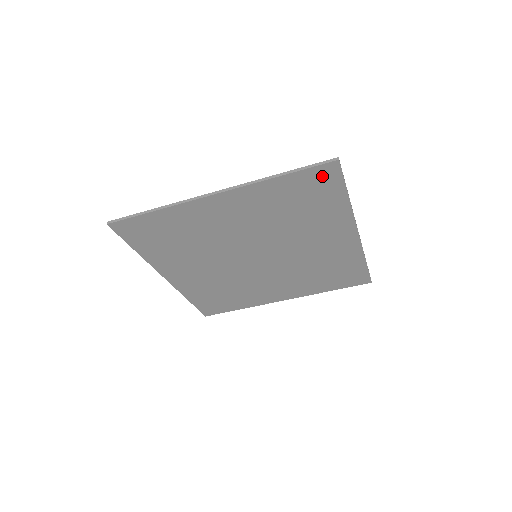
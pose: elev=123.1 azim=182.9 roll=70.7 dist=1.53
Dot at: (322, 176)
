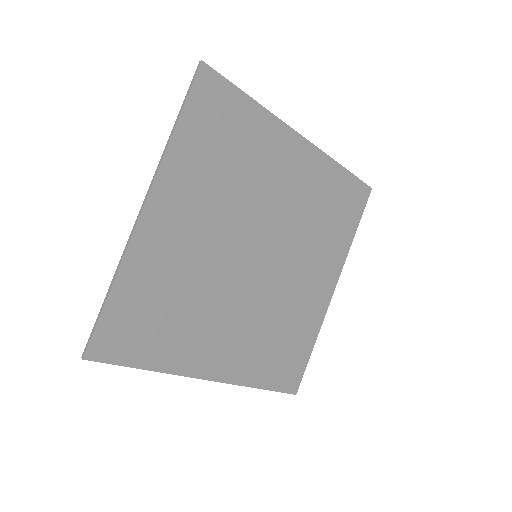
Dot at: (358, 194)
